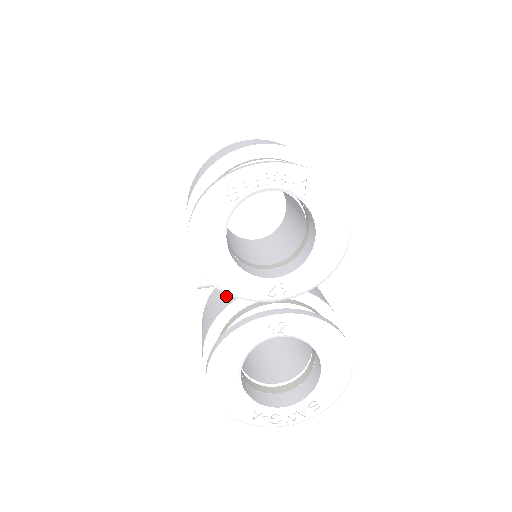
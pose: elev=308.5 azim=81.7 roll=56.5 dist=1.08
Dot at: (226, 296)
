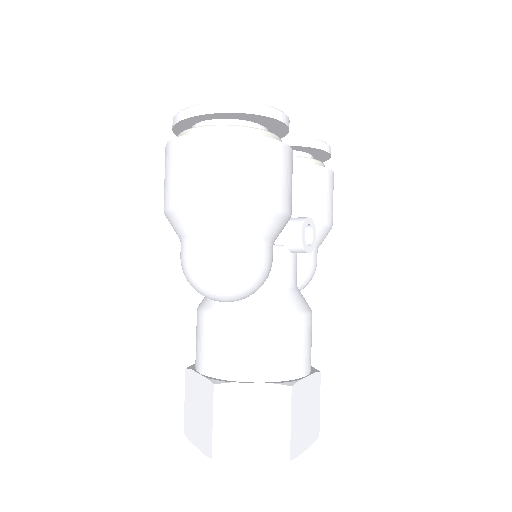
Dot at: occluded
